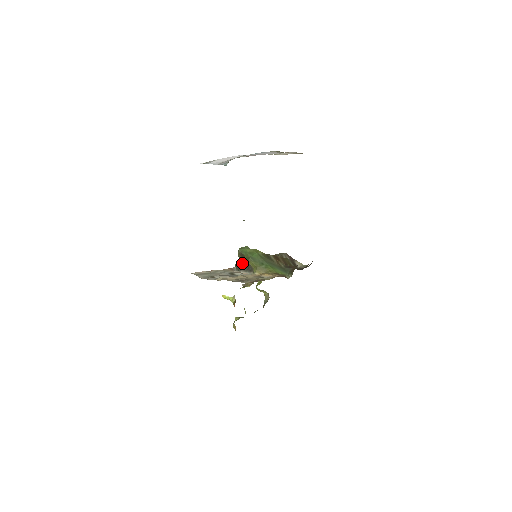
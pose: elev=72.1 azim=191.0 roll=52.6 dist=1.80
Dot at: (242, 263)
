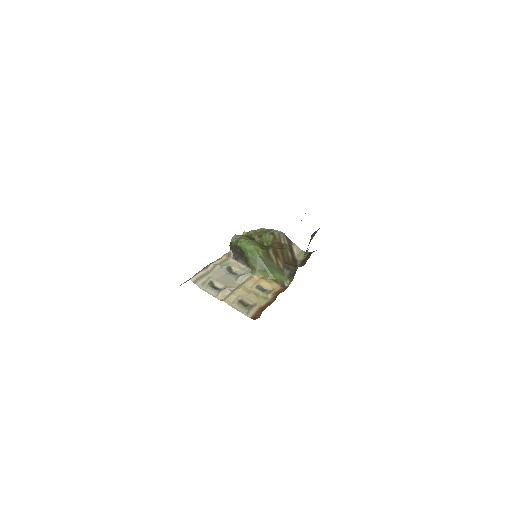
Dot at: (240, 254)
